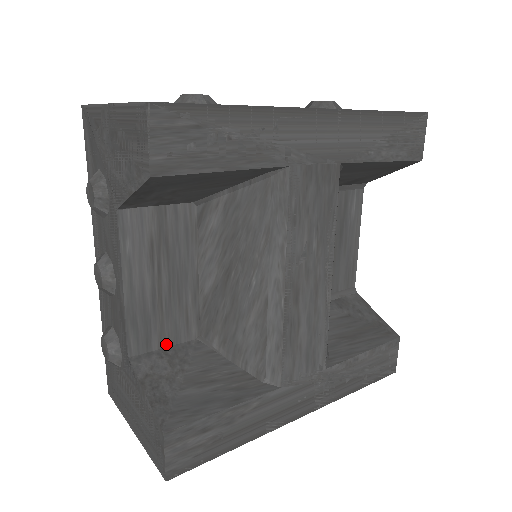
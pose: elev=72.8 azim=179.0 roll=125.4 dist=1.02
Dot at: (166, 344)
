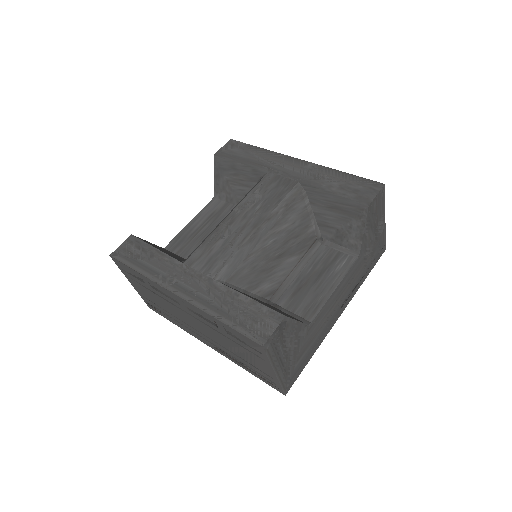
Dot at: (179, 254)
